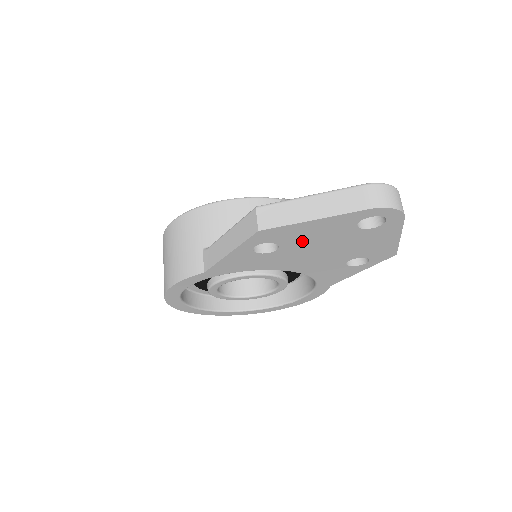
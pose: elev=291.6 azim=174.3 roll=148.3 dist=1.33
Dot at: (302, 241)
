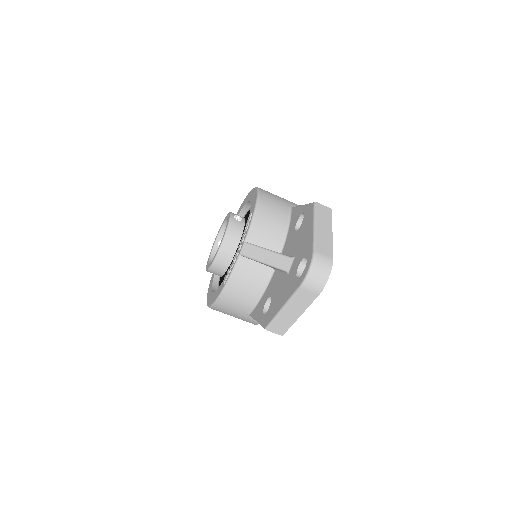
Dot at: occluded
